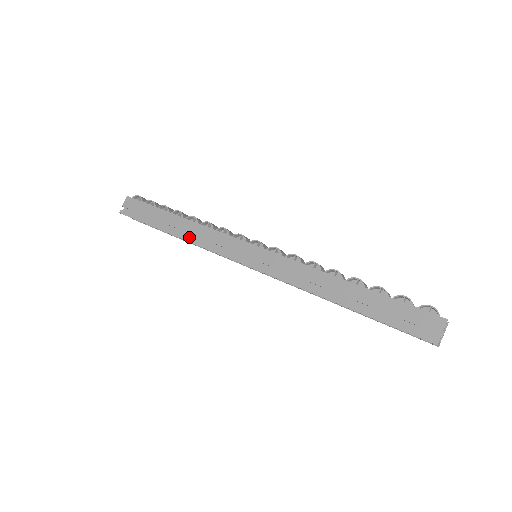
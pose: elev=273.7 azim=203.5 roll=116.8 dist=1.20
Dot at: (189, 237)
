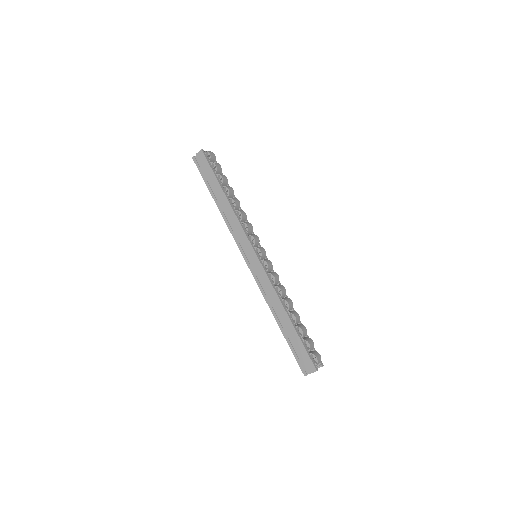
Dot at: (225, 215)
